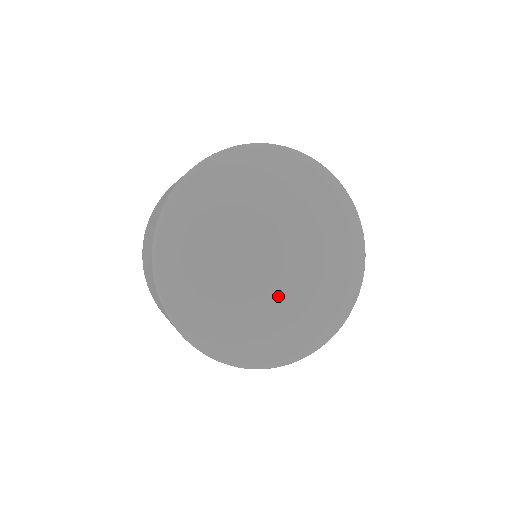
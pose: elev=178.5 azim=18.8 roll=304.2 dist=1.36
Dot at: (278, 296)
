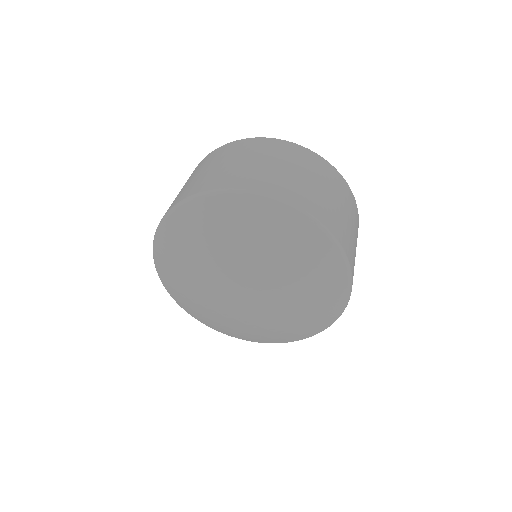
Dot at: (223, 308)
